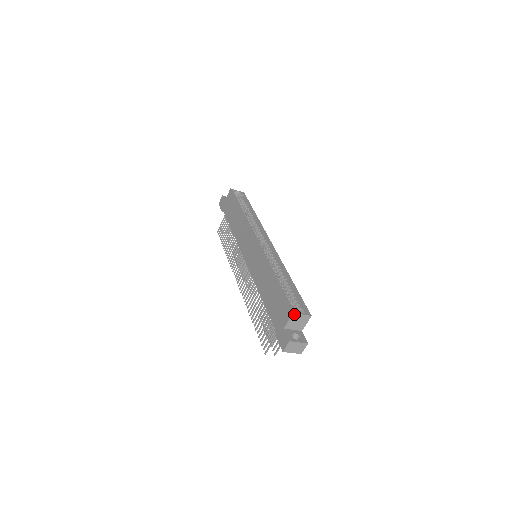
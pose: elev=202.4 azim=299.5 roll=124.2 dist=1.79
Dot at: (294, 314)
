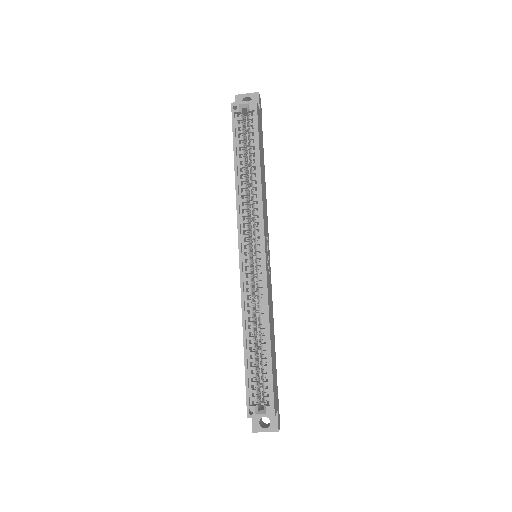
Dot at: (250, 417)
